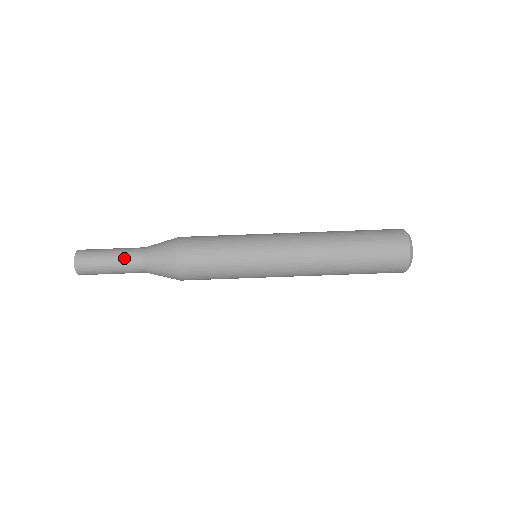
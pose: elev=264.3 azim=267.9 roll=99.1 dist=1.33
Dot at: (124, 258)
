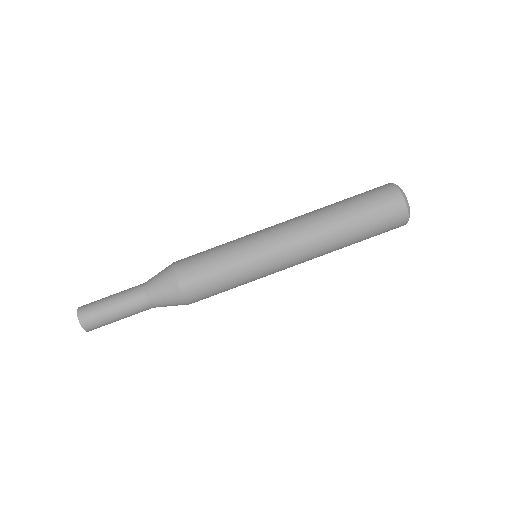
Dot at: (128, 304)
